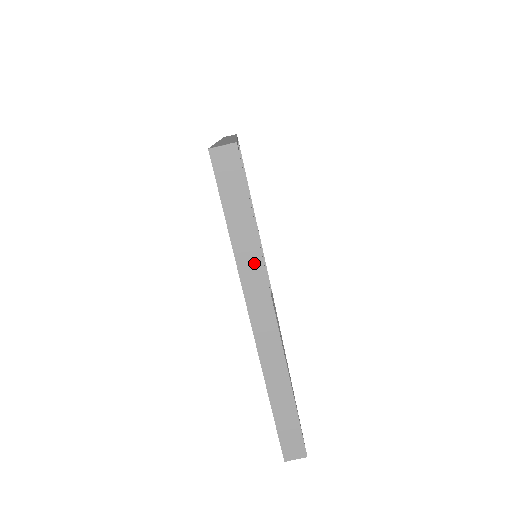
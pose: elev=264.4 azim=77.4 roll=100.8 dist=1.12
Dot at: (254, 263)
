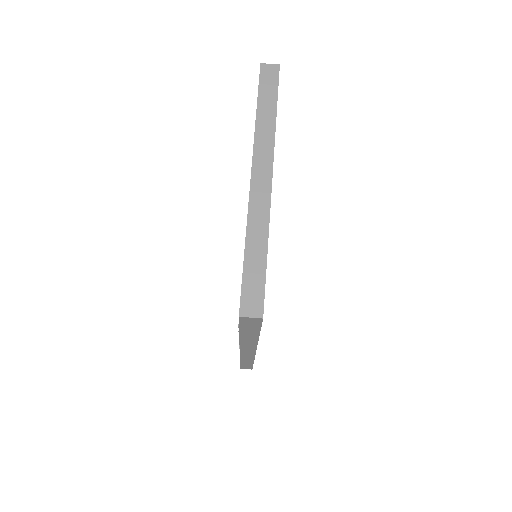
Dot at: (268, 135)
